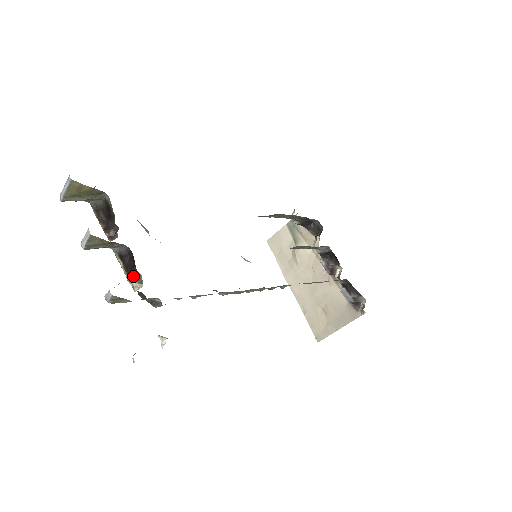
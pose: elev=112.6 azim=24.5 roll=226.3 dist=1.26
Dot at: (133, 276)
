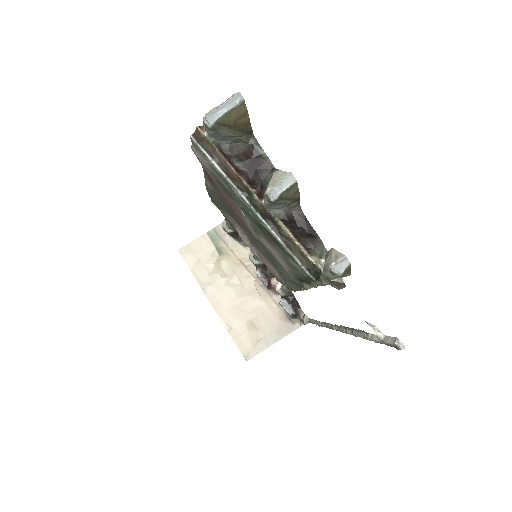
Dot at: (313, 247)
